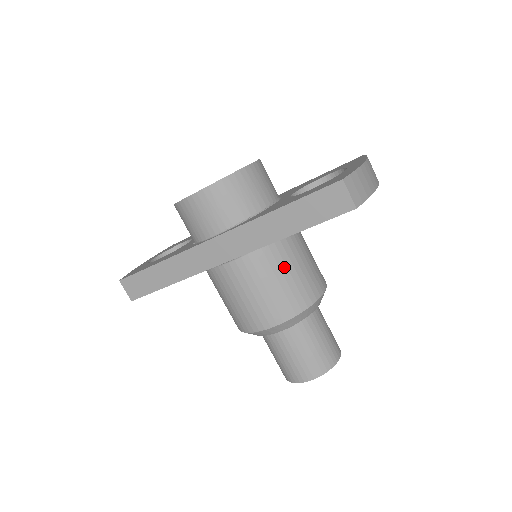
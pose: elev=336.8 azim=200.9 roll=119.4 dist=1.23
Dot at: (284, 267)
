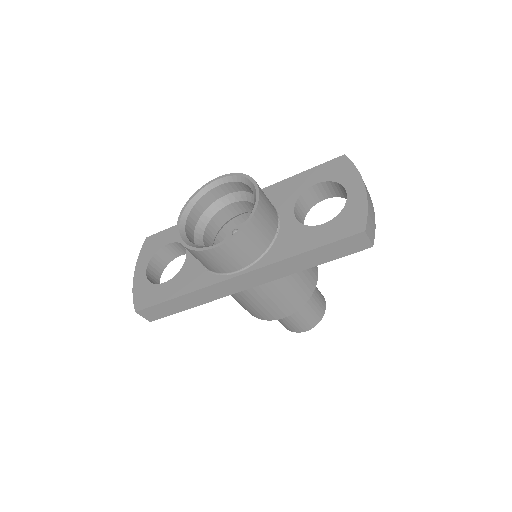
Dot at: (295, 275)
